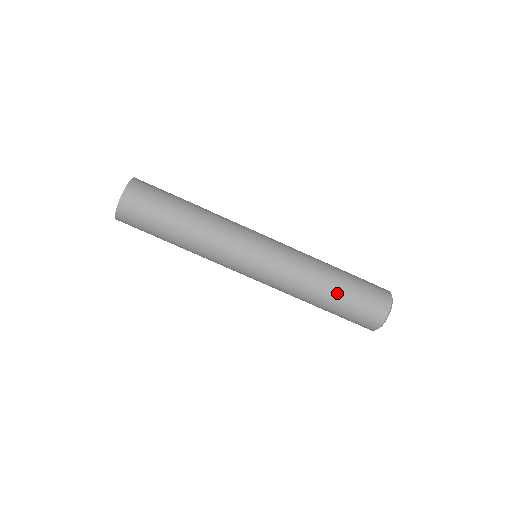
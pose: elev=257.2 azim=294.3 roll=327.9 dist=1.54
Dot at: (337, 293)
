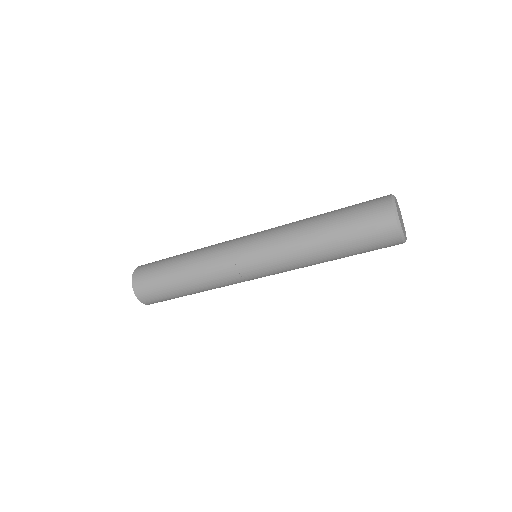
Dot at: (339, 253)
